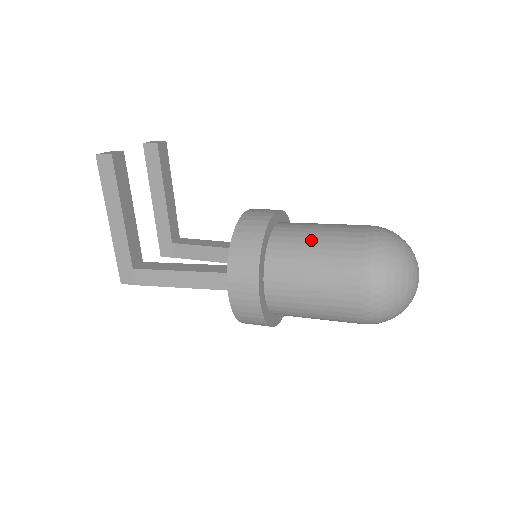
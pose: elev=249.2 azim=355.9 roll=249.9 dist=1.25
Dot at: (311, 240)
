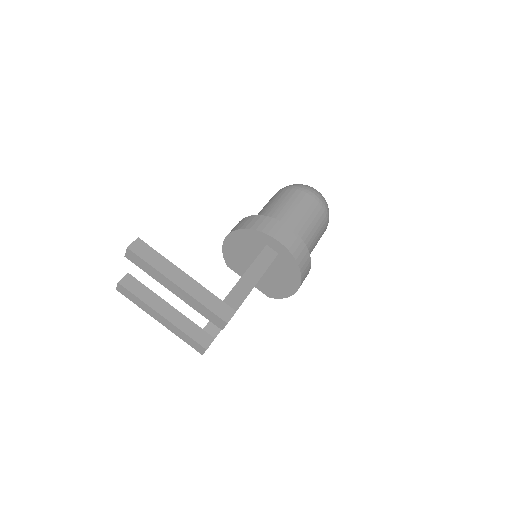
Dot at: (268, 207)
